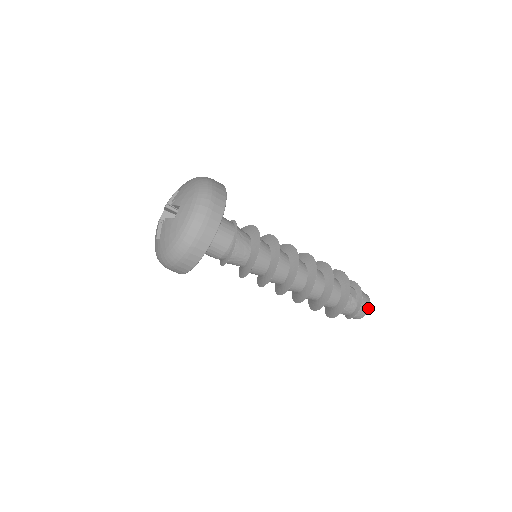
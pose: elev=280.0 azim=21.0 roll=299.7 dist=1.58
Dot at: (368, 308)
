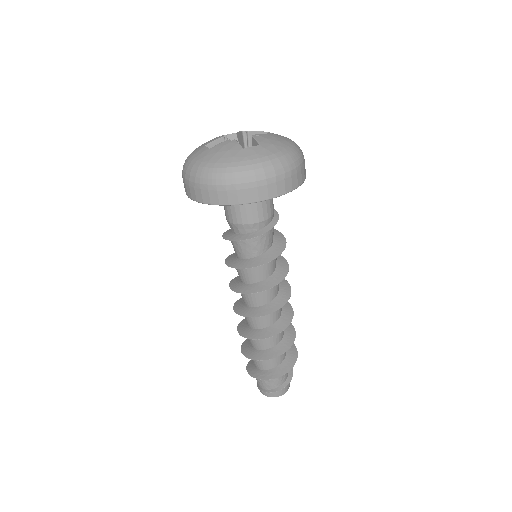
Dot at: occluded
